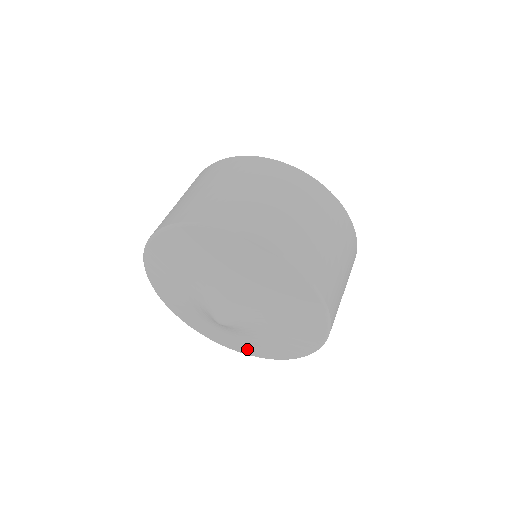
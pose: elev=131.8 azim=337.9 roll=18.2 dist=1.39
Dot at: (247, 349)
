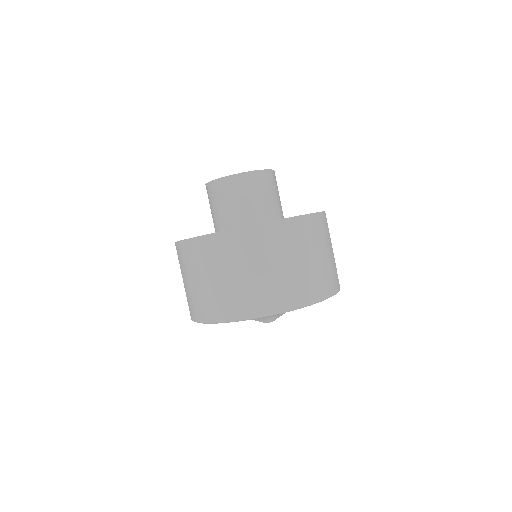
Dot at: occluded
